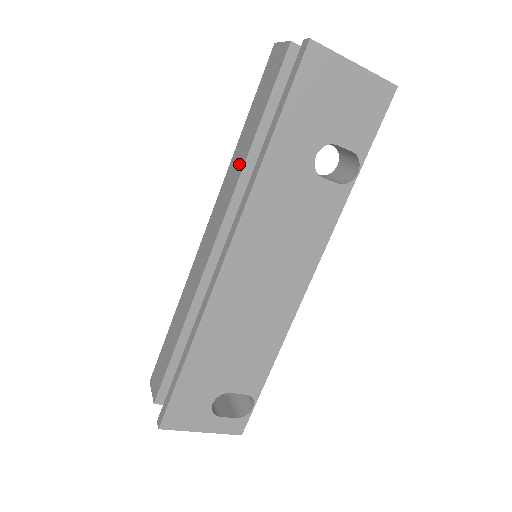
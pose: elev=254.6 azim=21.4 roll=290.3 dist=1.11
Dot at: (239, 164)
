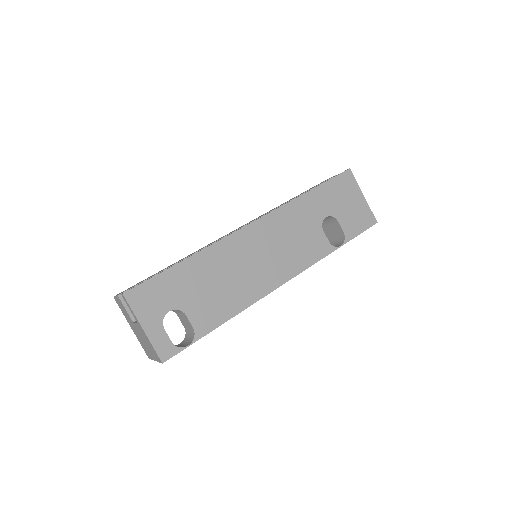
Dot at: (278, 206)
